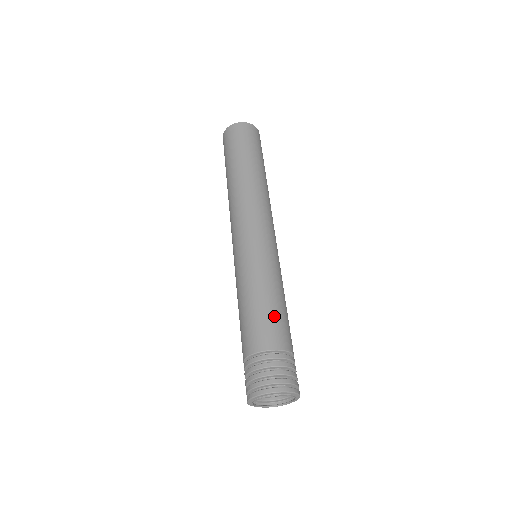
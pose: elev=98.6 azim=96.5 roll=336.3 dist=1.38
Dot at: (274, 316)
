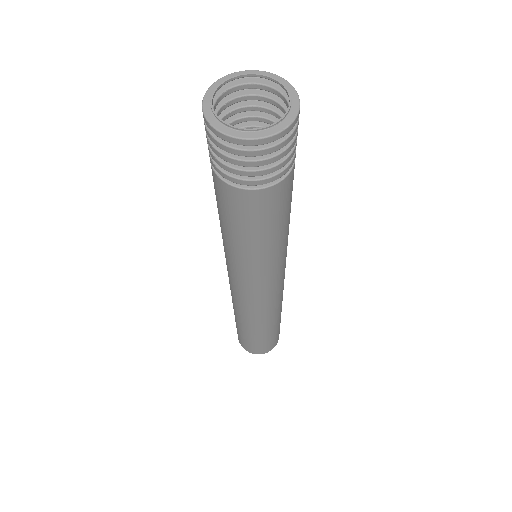
Dot at: occluded
